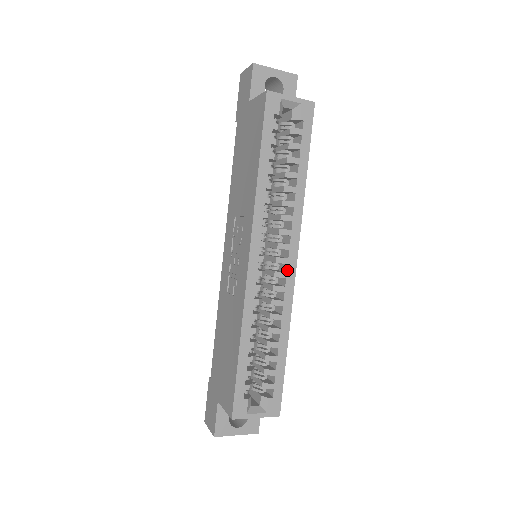
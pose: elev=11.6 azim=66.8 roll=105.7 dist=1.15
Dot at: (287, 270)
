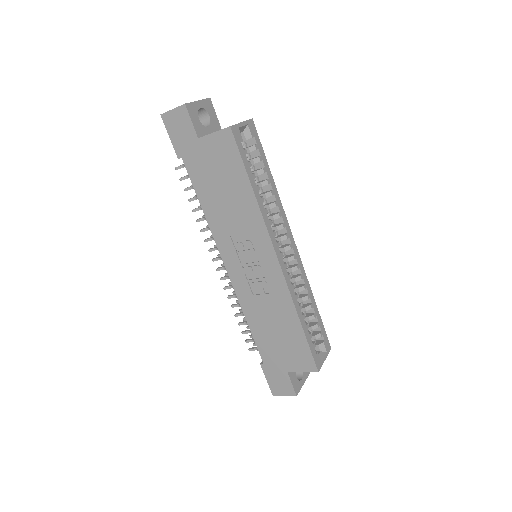
Dot at: (294, 252)
